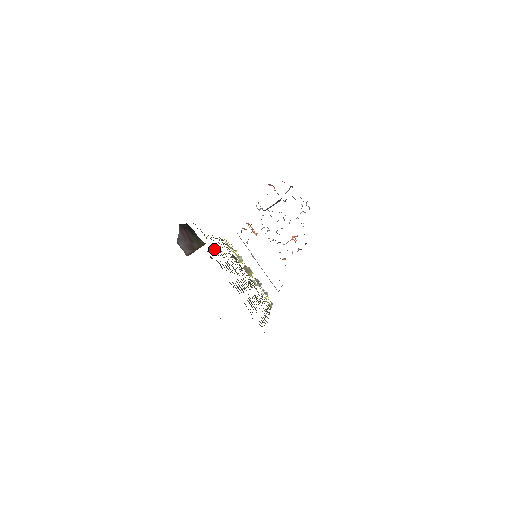
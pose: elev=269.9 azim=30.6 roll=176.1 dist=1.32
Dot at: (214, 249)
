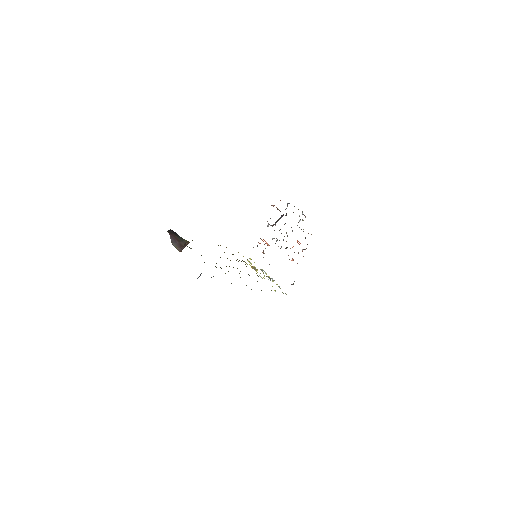
Dot at: occluded
